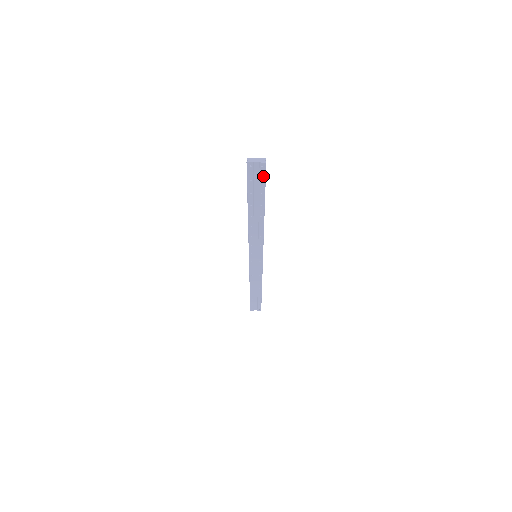
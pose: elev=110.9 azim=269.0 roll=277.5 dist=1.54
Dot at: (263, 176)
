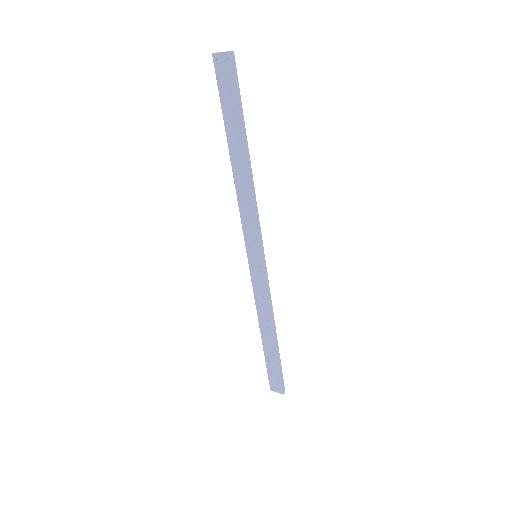
Dot at: (232, 79)
